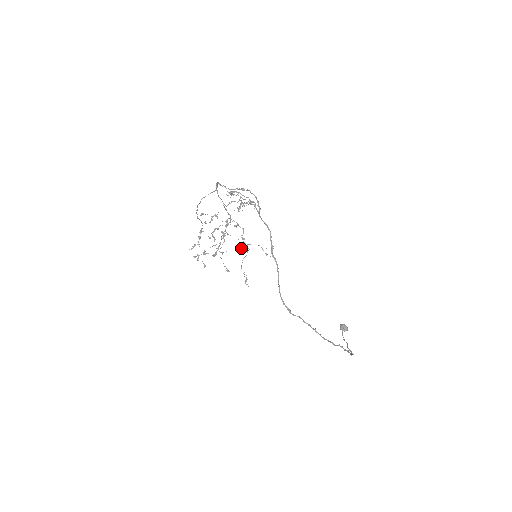
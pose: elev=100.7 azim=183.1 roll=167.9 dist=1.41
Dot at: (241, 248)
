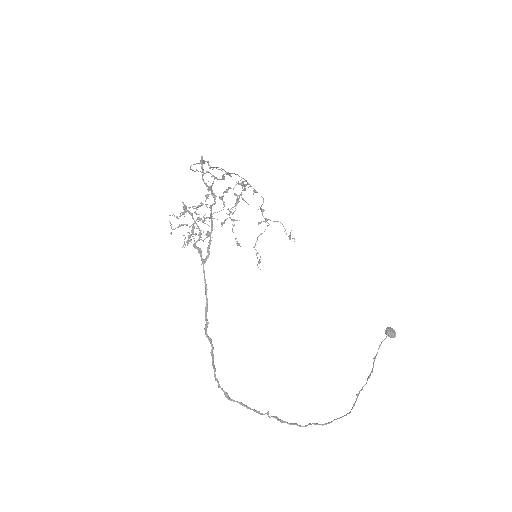
Dot at: occluded
